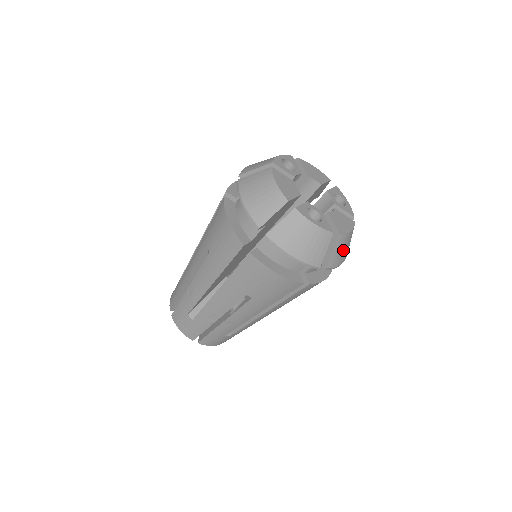
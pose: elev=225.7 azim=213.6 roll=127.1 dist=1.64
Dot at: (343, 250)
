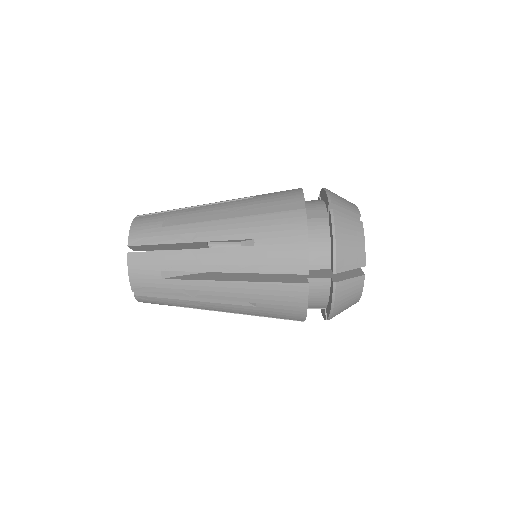
Dot at: (348, 295)
